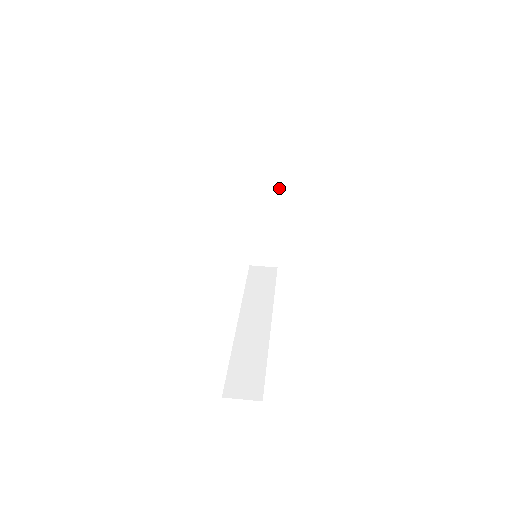
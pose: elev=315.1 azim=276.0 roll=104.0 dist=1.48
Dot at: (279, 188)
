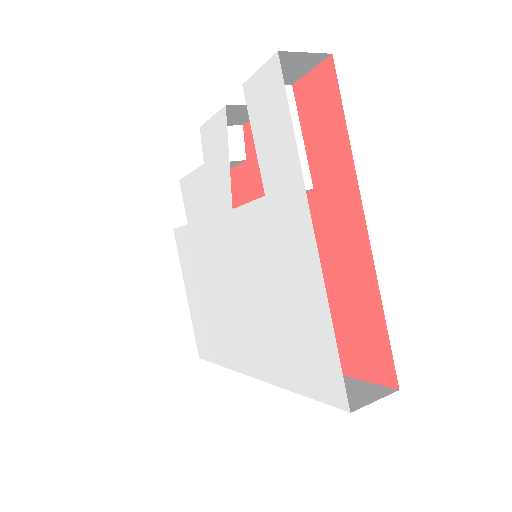
Dot at: occluded
